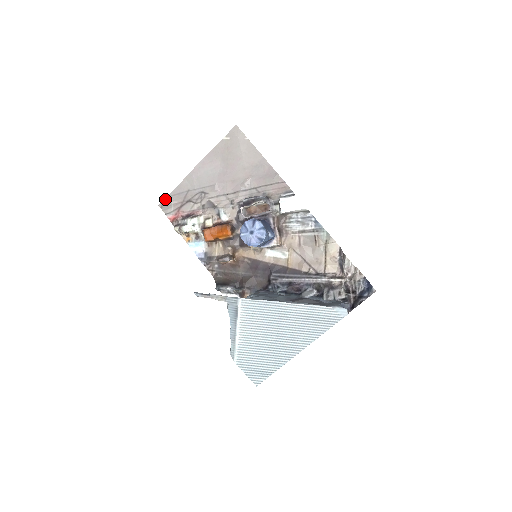
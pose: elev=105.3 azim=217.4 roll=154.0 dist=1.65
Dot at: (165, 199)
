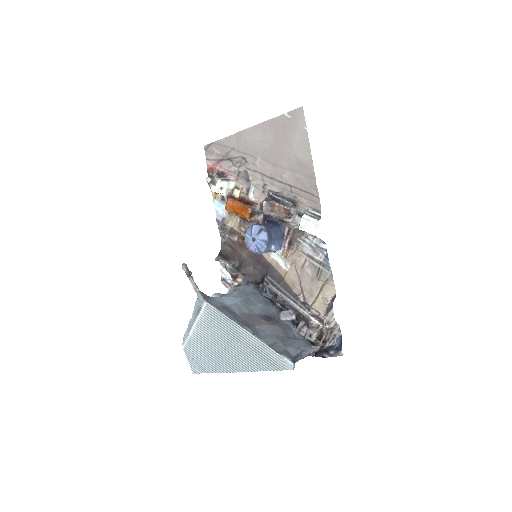
Dot at: (211, 144)
